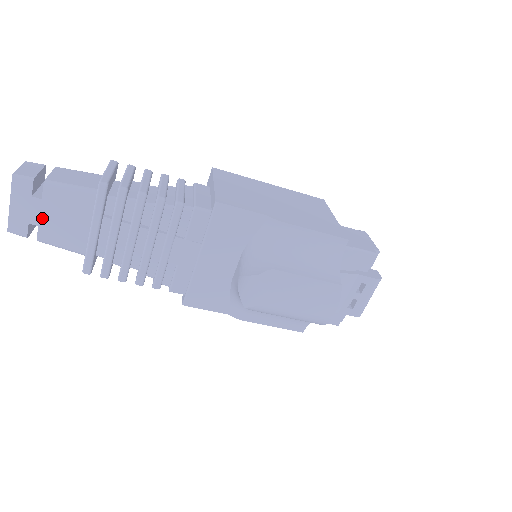
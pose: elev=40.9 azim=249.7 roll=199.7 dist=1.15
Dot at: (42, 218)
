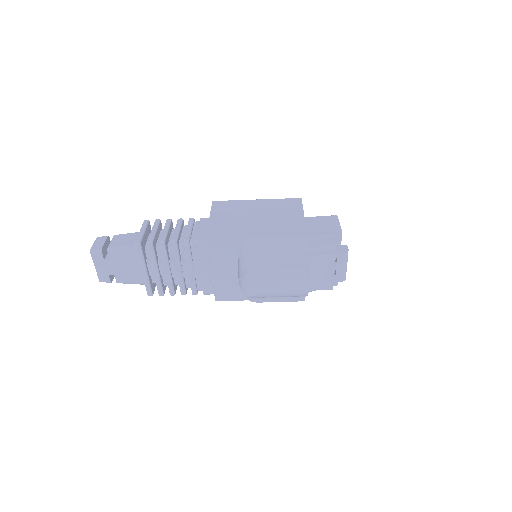
Dot at: (114, 270)
